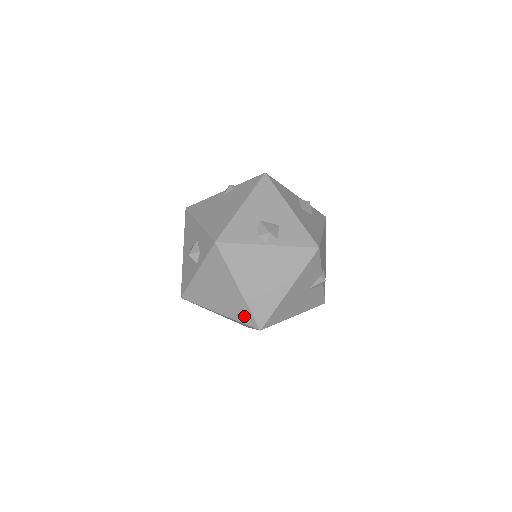
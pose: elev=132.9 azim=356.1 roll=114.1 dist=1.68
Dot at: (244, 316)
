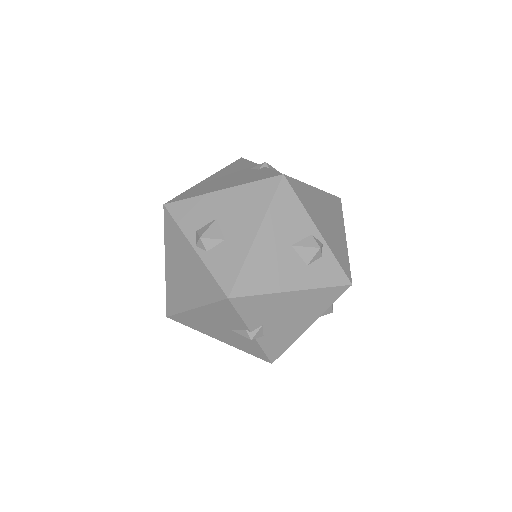
Dot at: occluded
